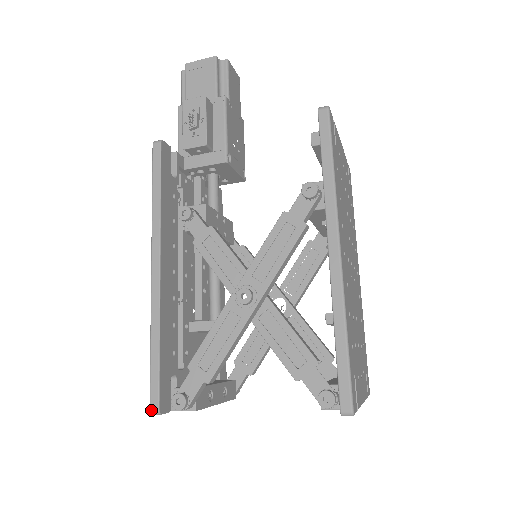
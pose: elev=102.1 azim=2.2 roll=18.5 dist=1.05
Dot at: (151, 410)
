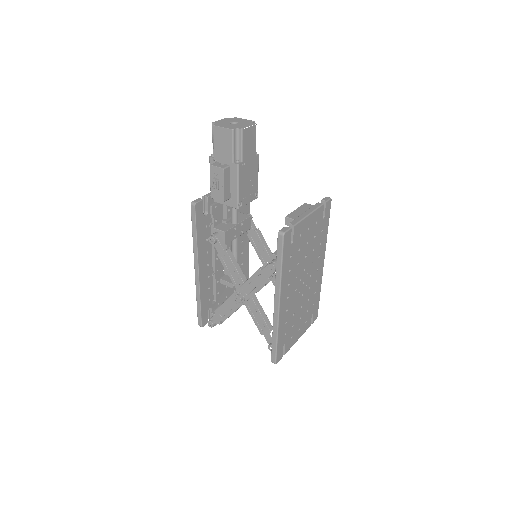
Dot at: occluded
